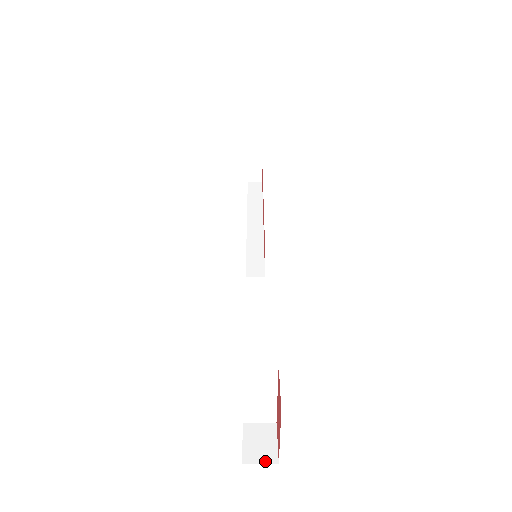
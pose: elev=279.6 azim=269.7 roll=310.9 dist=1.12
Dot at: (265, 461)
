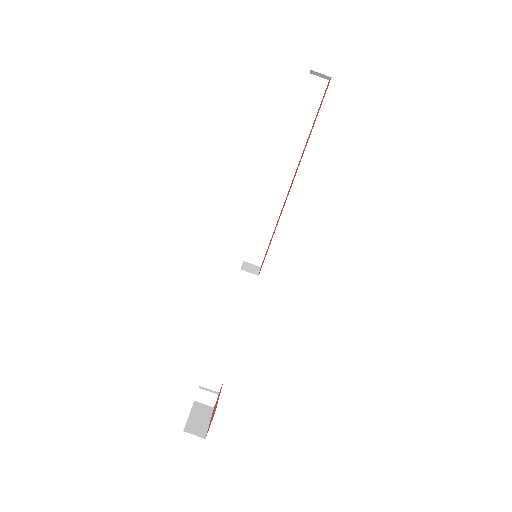
Dot at: (207, 404)
